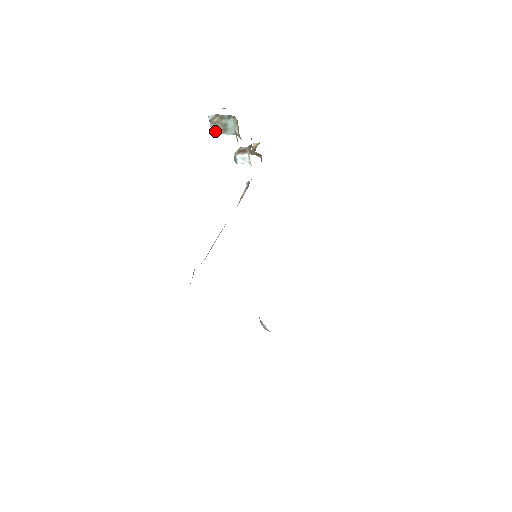
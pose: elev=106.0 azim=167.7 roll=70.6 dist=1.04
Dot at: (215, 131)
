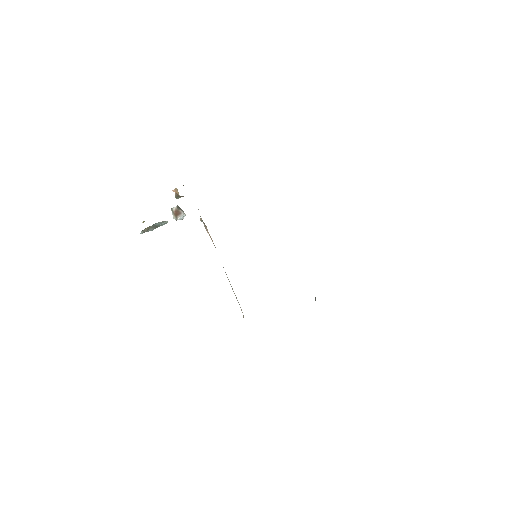
Dot at: (151, 230)
